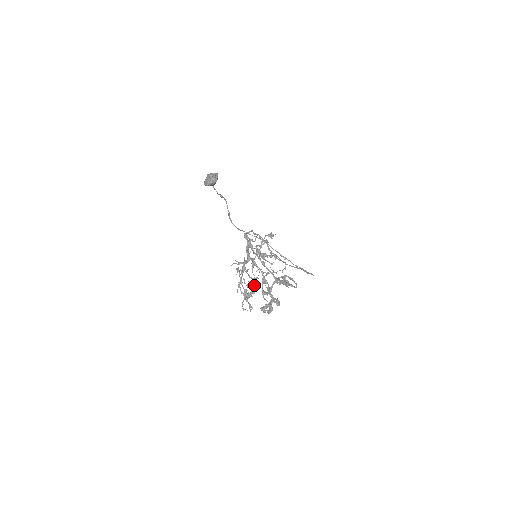
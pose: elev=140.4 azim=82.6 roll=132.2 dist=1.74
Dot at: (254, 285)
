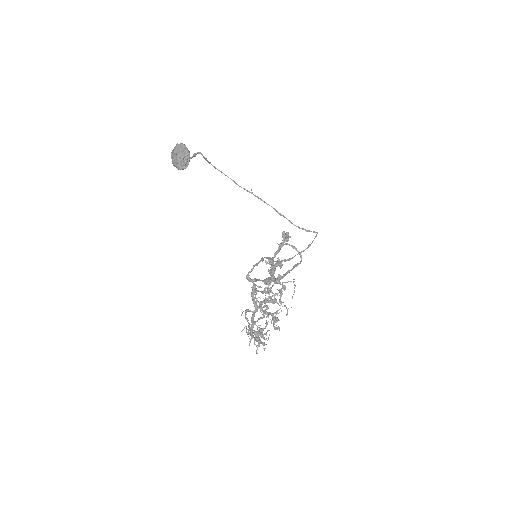
Dot at: (266, 335)
